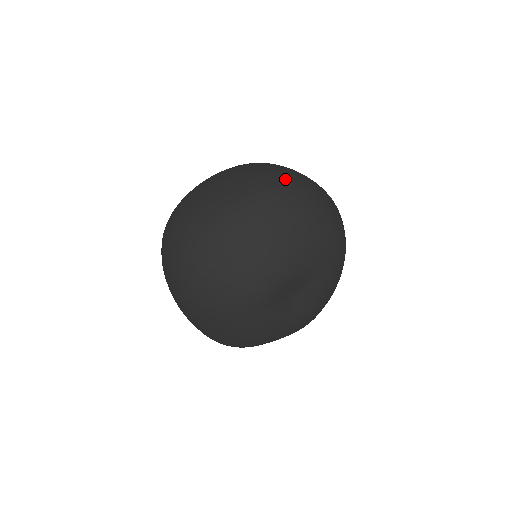
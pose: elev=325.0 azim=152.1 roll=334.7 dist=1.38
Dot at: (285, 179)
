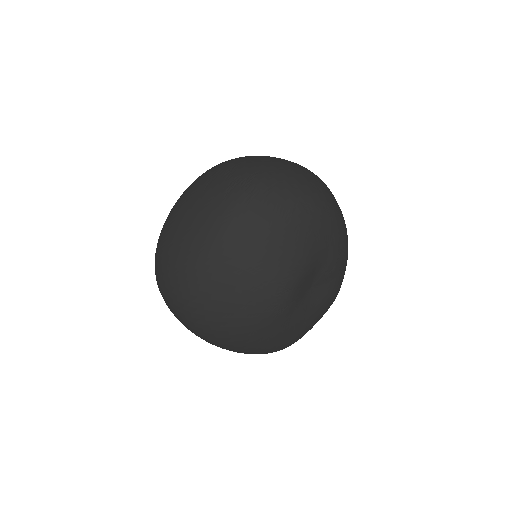
Dot at: (250, 181)
